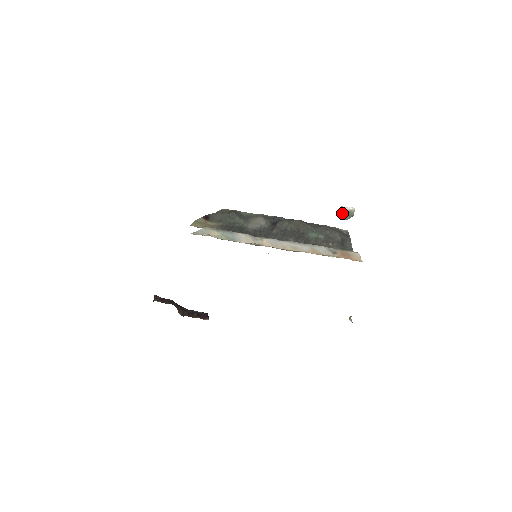
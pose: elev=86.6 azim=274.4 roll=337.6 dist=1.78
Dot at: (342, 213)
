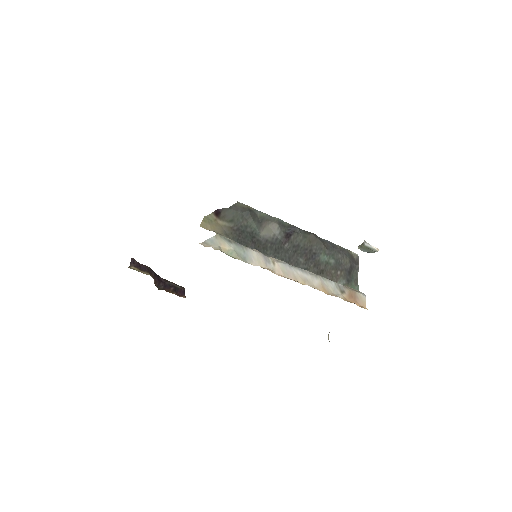
Dot at: (363, 246)
